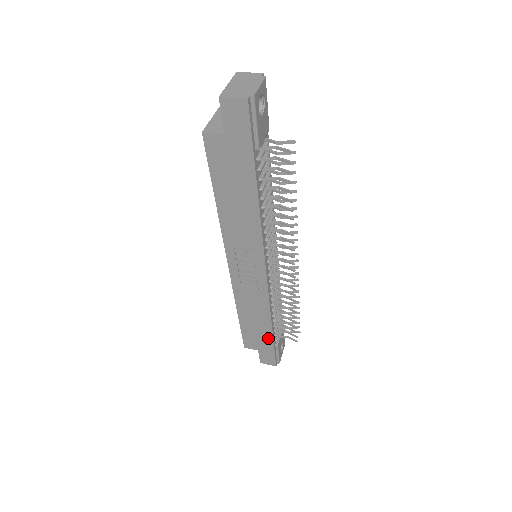
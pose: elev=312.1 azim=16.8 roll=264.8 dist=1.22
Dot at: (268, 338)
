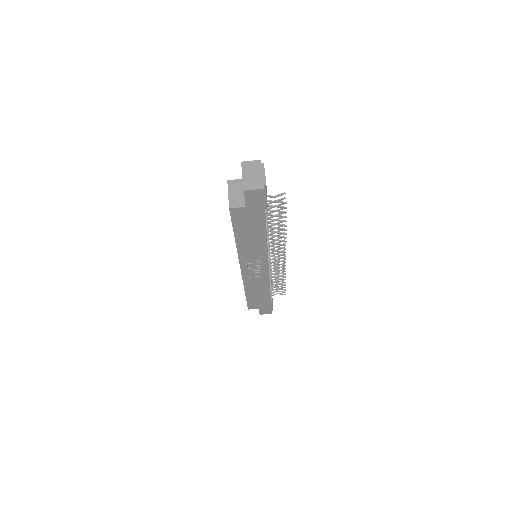
Dot at: (267, 300)
